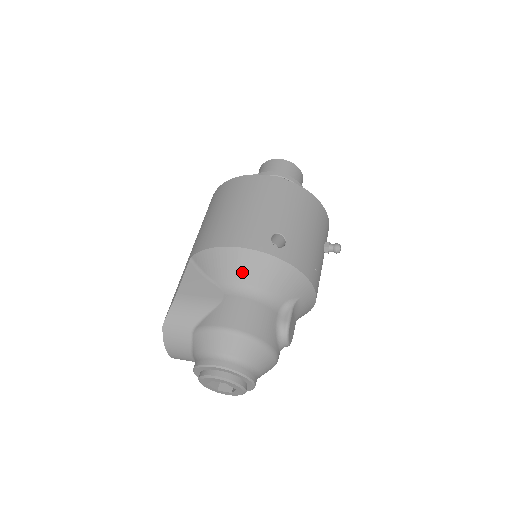
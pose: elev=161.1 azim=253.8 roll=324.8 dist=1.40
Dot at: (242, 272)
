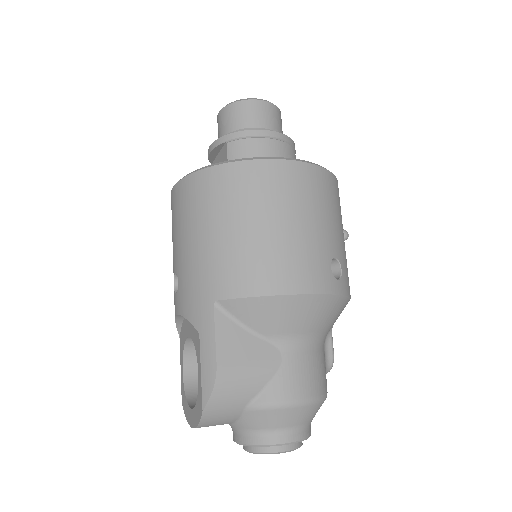
Dot at: (304, 322)
